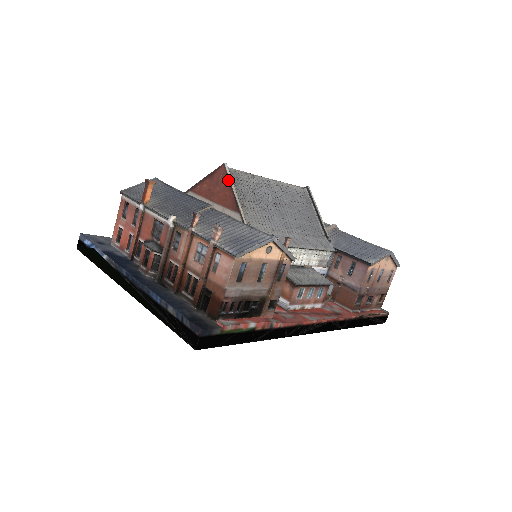
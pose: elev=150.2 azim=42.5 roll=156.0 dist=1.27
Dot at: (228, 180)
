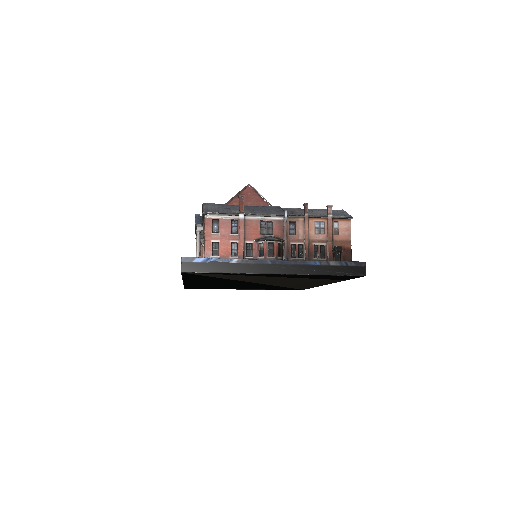
Dot at: (258, 194)
